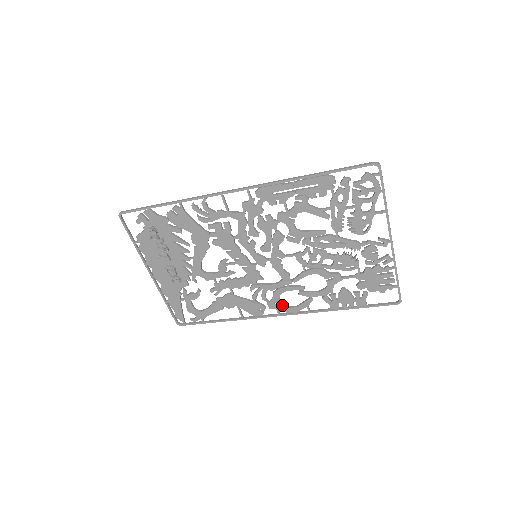
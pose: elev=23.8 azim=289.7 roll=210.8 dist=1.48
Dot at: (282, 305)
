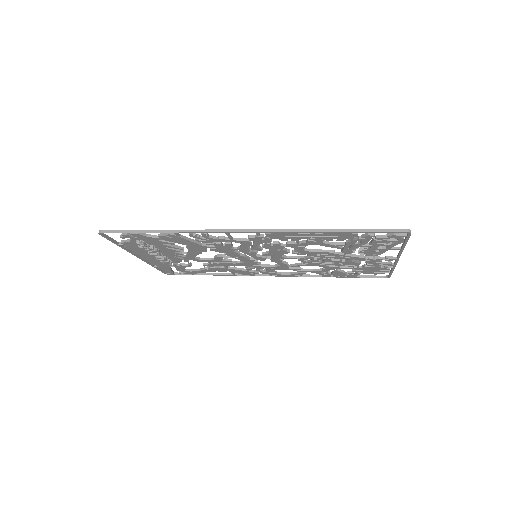
Dot at: (275, 273)
